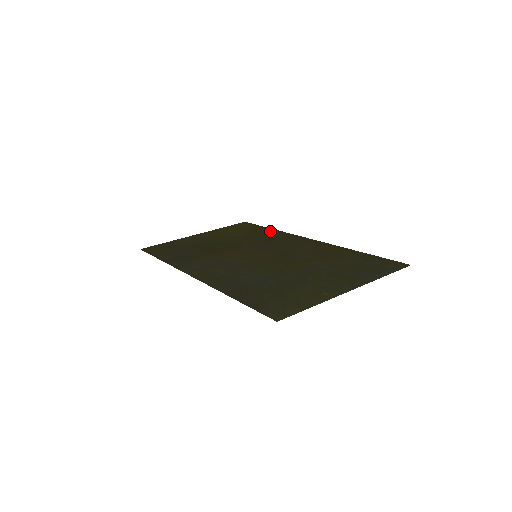
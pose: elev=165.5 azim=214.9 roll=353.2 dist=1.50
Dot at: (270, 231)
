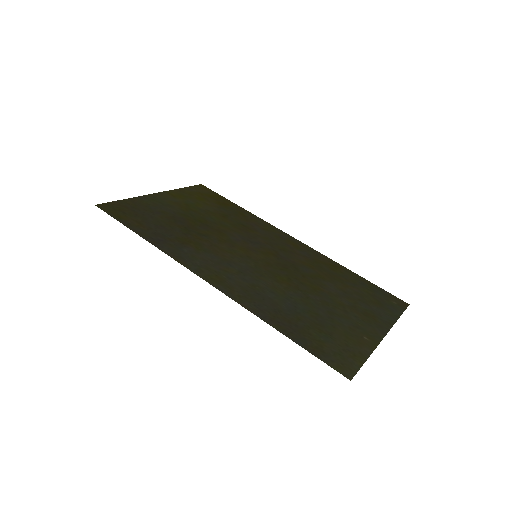
Dot at: (243, 212)
